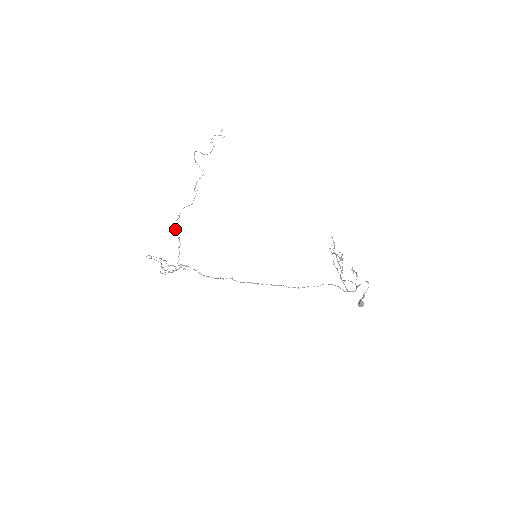
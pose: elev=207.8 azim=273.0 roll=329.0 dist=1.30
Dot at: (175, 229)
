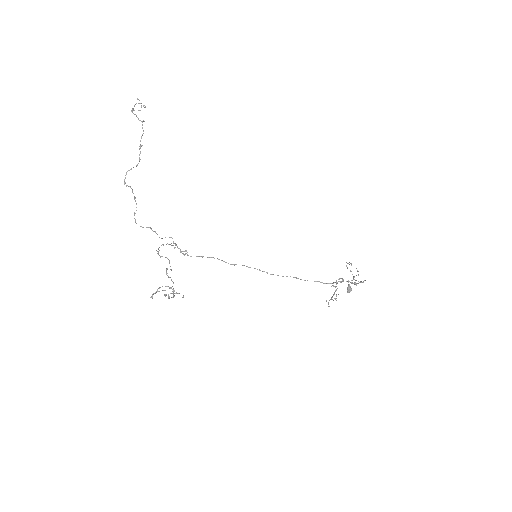
Dot at: occluded
